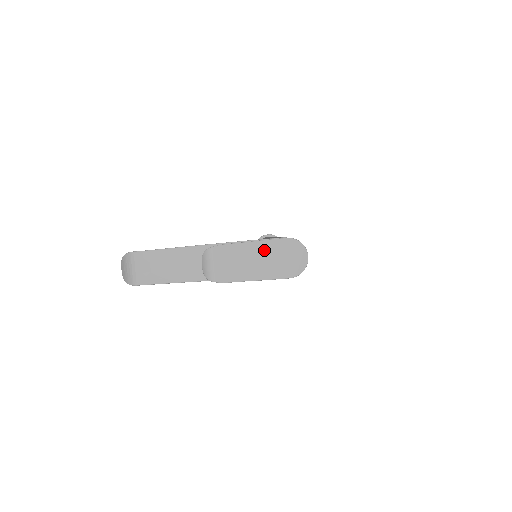
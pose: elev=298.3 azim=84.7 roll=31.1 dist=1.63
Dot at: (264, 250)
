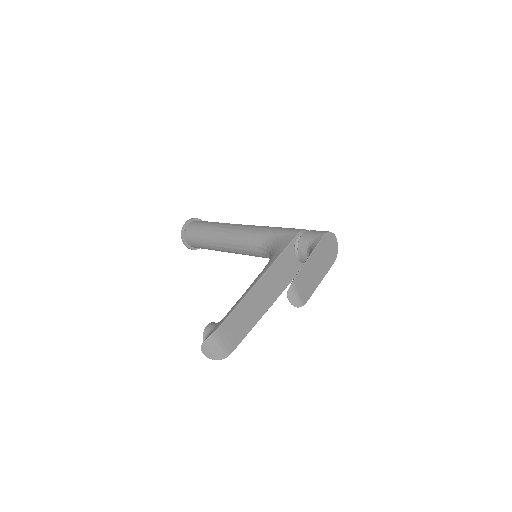
Dot at: (317, 256)
